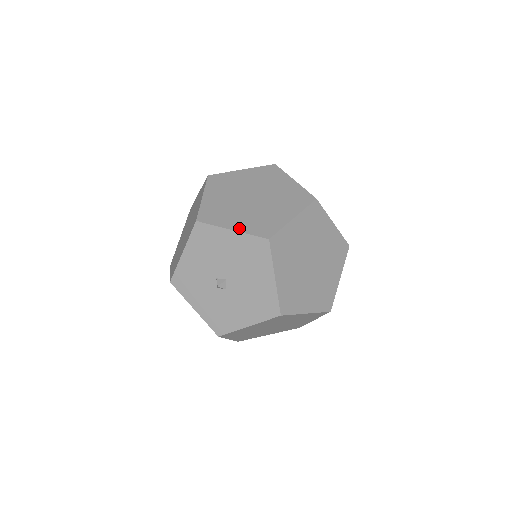
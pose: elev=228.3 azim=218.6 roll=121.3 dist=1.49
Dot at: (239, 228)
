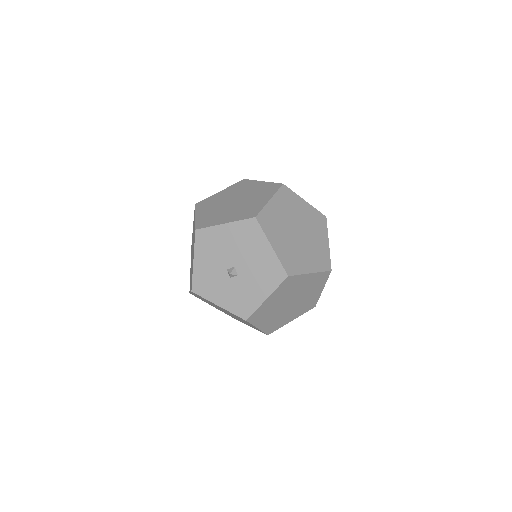
Dot at: (230, 220)
